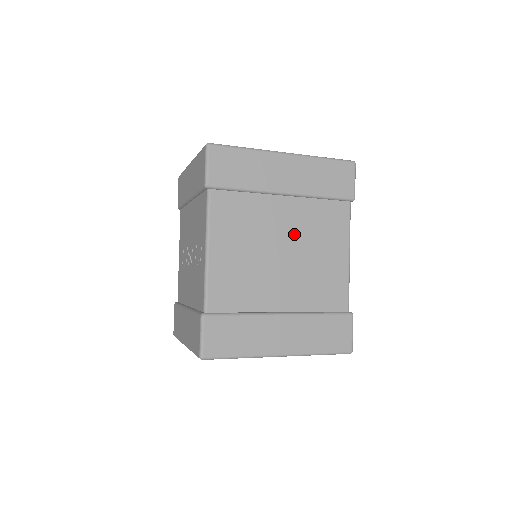
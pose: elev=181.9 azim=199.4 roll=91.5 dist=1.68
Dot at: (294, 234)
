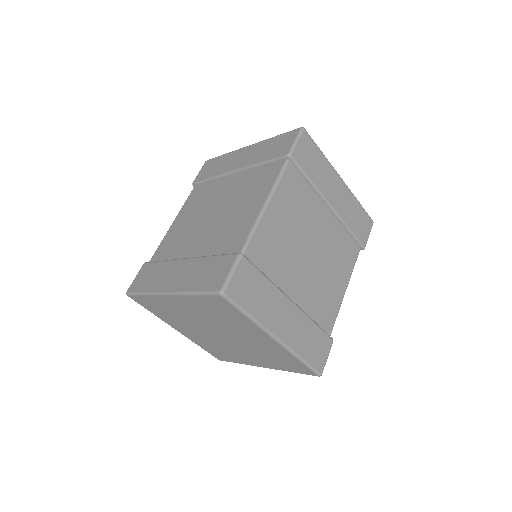
Dot at: (229, 198)
